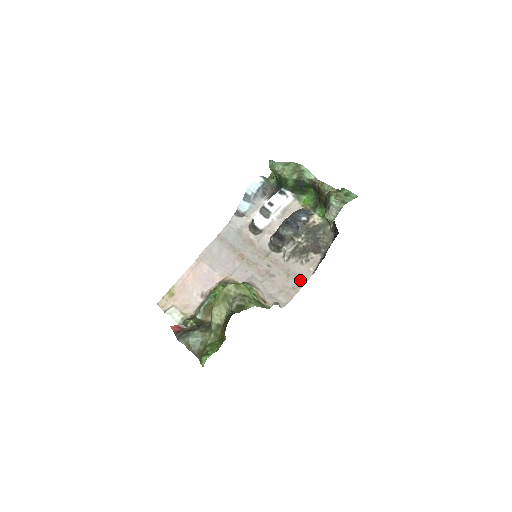
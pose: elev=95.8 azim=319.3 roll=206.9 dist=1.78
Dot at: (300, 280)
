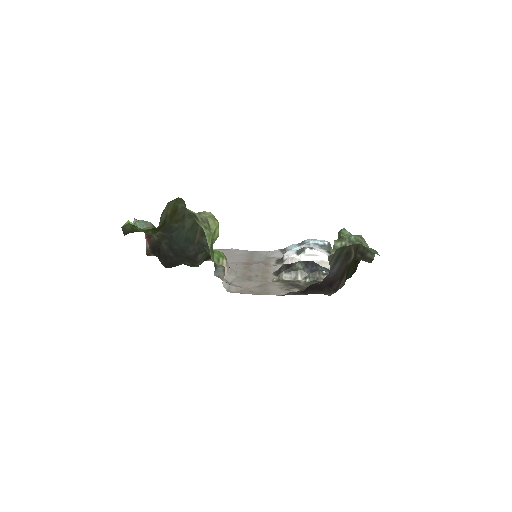
Dot at: (264, 292)
